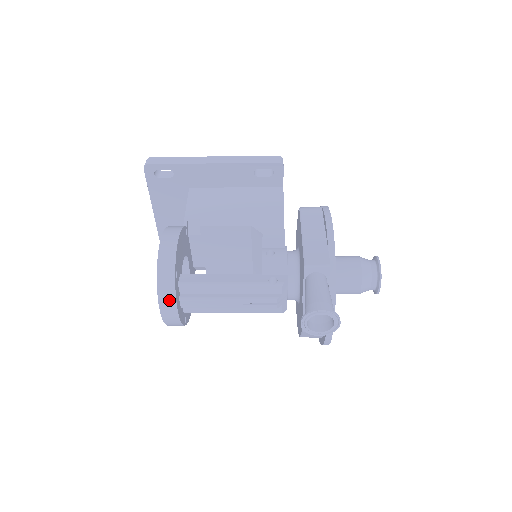
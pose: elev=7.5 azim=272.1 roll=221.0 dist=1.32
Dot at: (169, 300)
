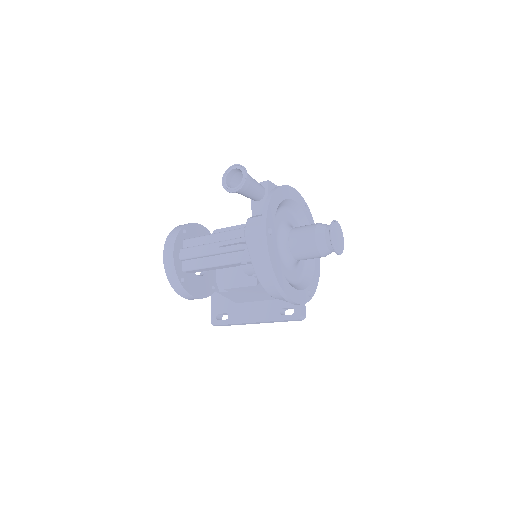
Dot at: (171, 242)
